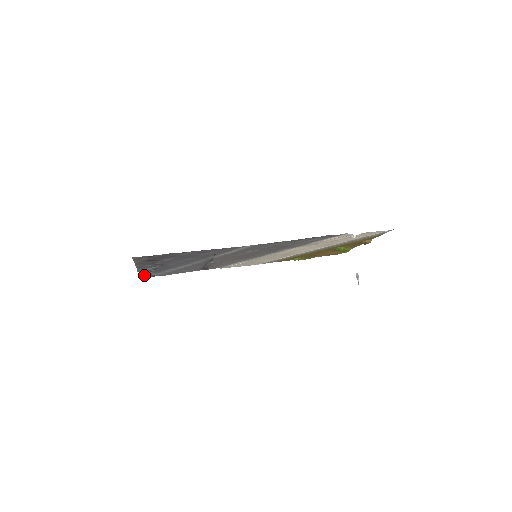
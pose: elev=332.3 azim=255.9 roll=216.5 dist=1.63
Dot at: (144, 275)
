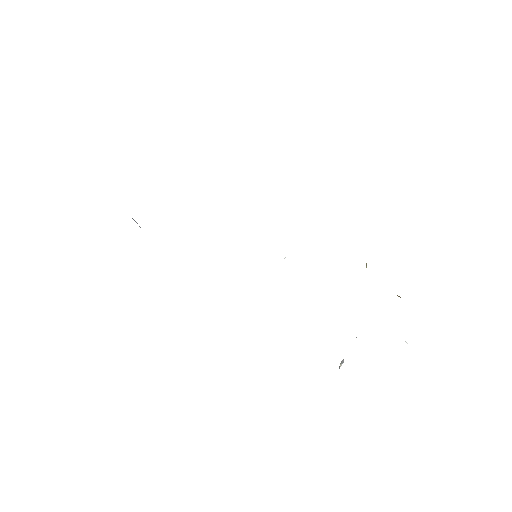
Dot at: occluded
